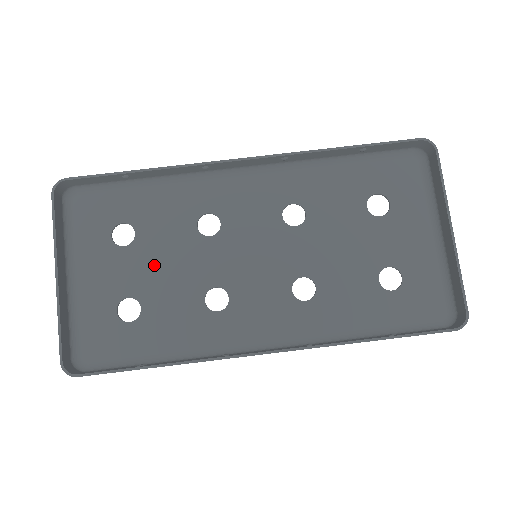
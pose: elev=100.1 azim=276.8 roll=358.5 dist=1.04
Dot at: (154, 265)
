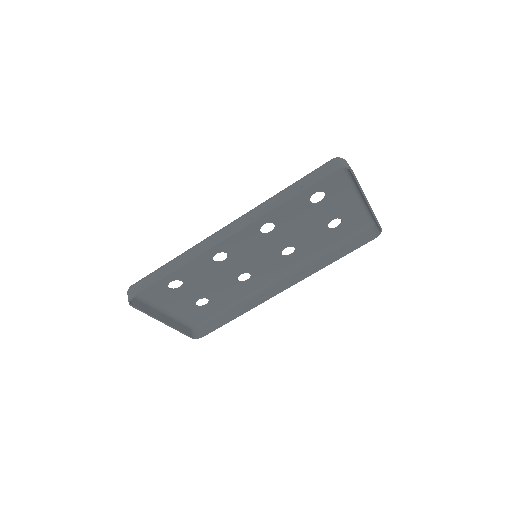
Dot at: (202, 285)
